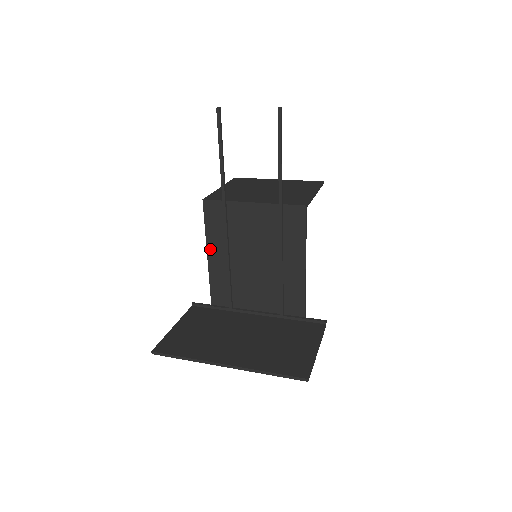
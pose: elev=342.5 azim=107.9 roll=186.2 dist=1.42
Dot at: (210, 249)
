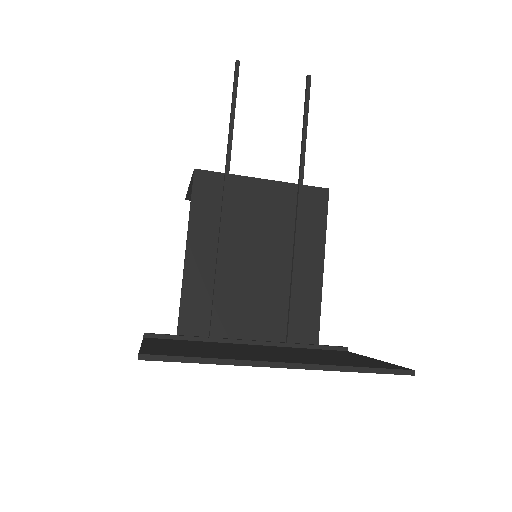
Dot at: (192, 241)
